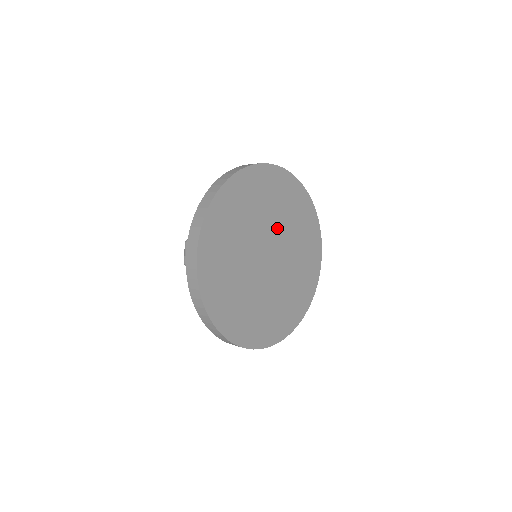
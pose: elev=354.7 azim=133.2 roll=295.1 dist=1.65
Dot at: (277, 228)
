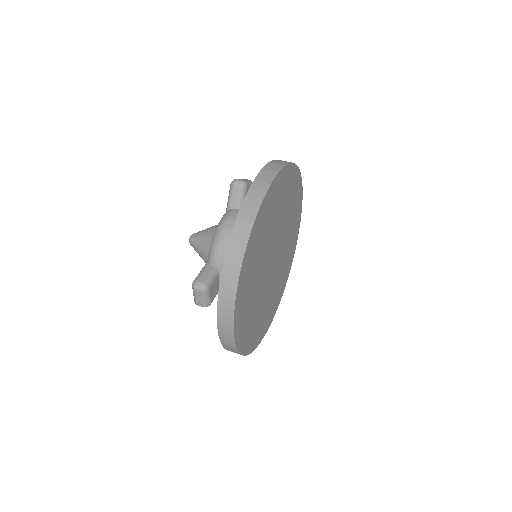
Dot at: (277, 229)
